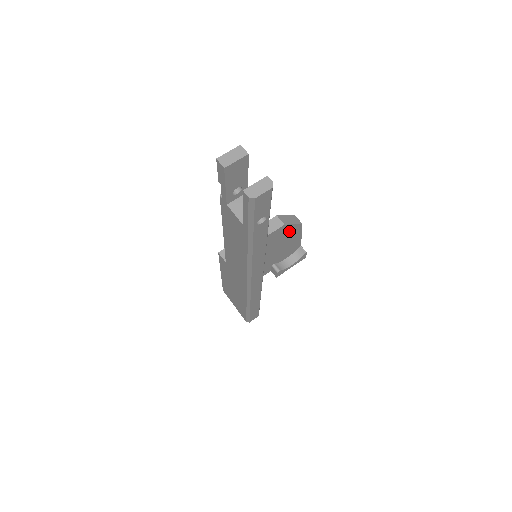
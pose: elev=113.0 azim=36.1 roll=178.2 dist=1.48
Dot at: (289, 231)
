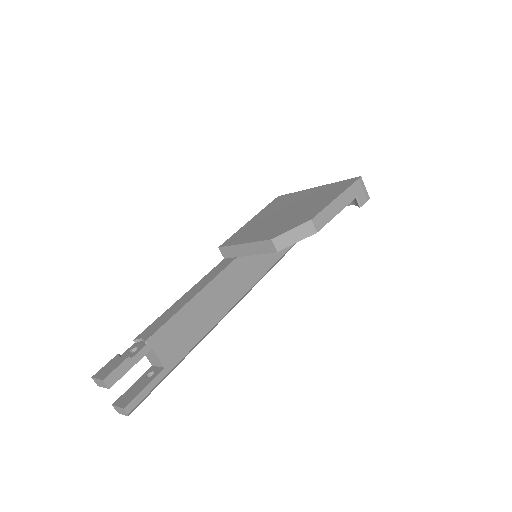
Dot at: occluded
